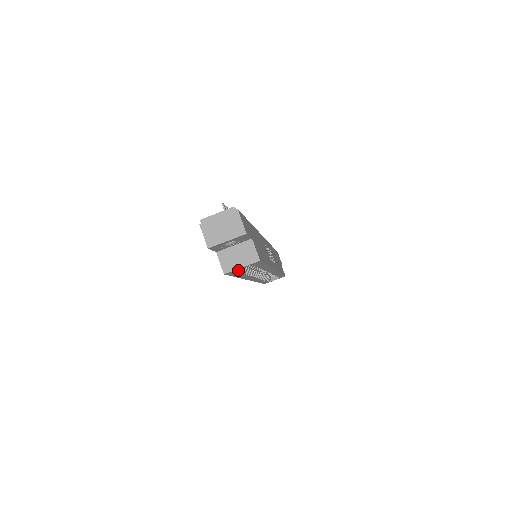
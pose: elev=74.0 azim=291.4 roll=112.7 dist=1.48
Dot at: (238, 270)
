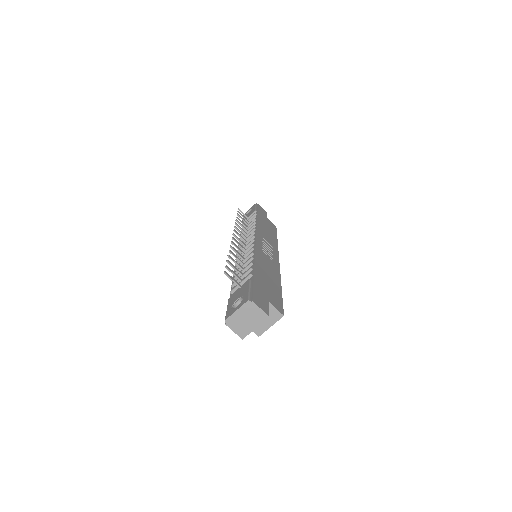
Dot at: occluded
